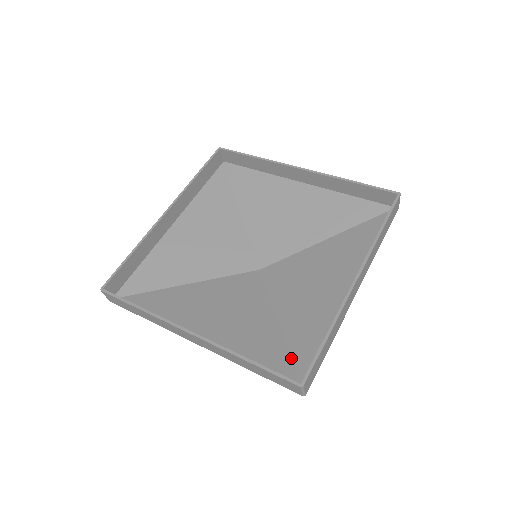
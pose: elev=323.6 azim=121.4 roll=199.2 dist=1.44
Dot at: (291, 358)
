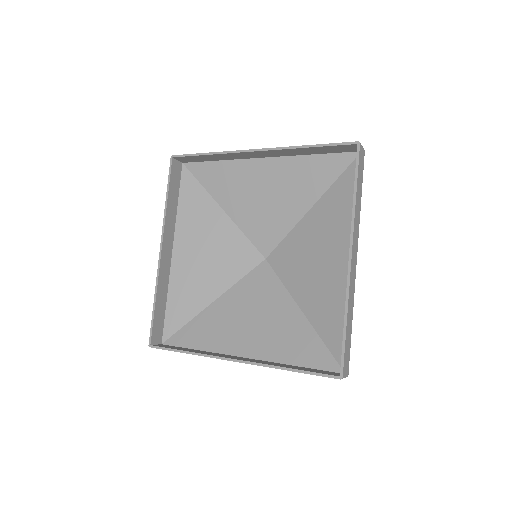
Dot at: (325, 344)
